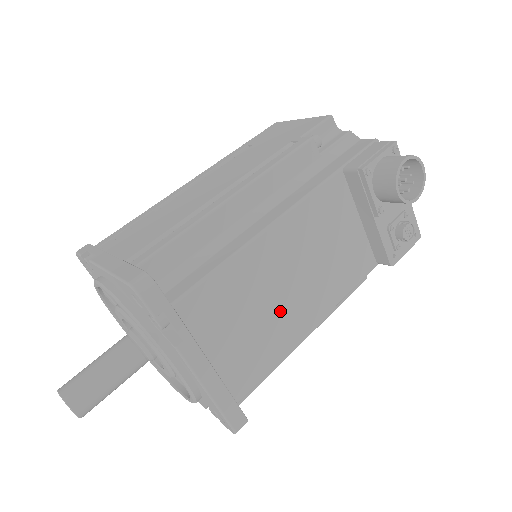
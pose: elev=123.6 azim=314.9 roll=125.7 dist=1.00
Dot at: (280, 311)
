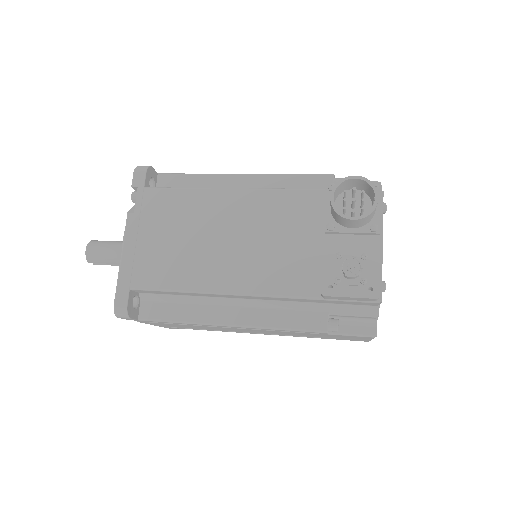
Dot at: (204, 253)
